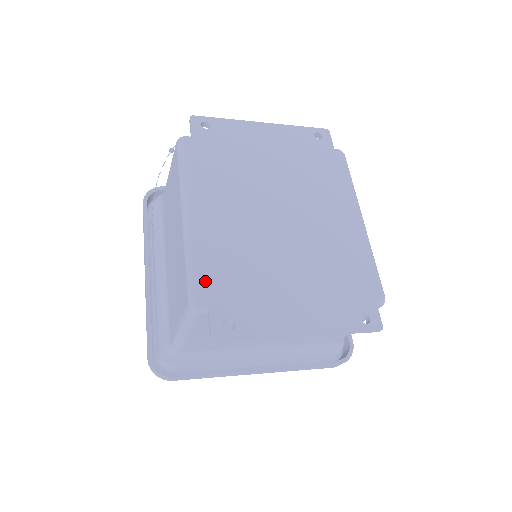
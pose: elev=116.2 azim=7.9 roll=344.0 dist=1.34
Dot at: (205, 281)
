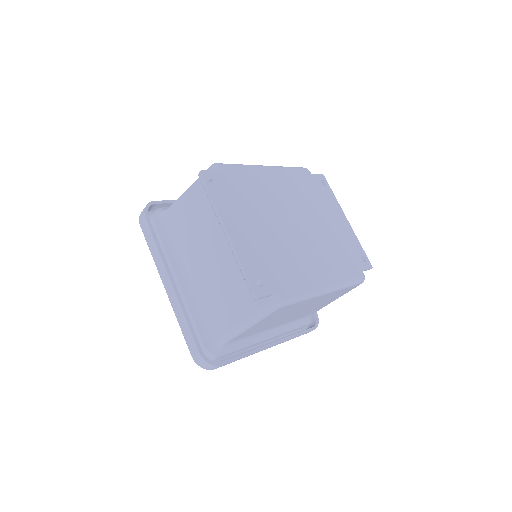
Dot at: (233, 171)
